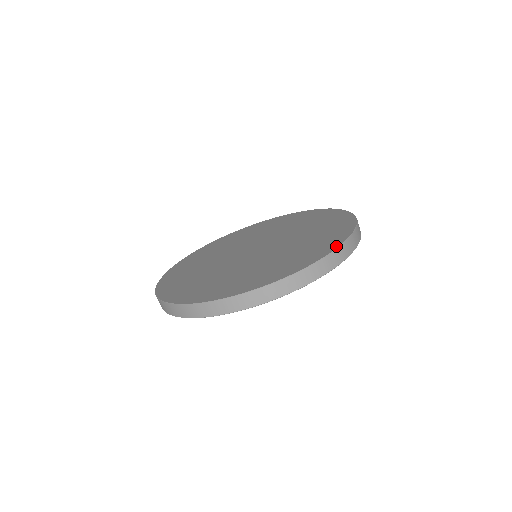
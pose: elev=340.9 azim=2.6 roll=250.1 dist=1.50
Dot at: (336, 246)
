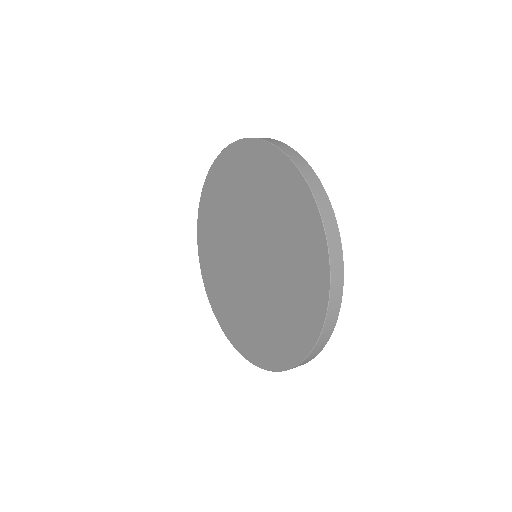
Dot at: (327, 275)
